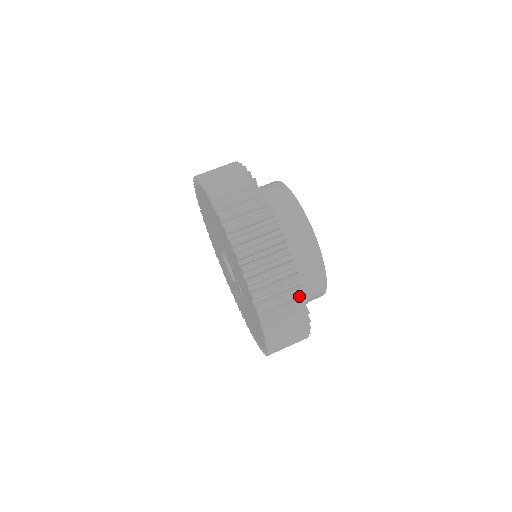
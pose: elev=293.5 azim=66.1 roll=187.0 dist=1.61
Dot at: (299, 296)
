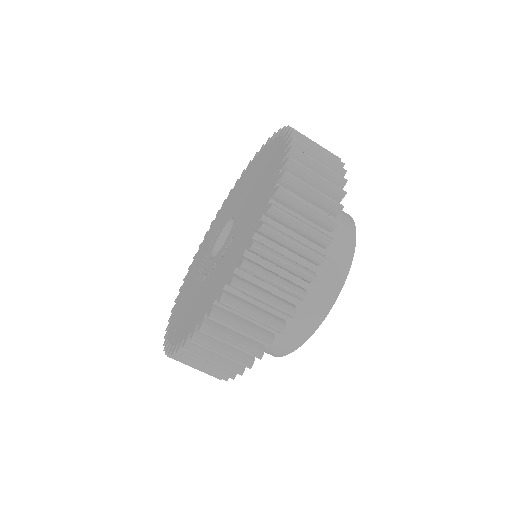
Dot at: occluded
